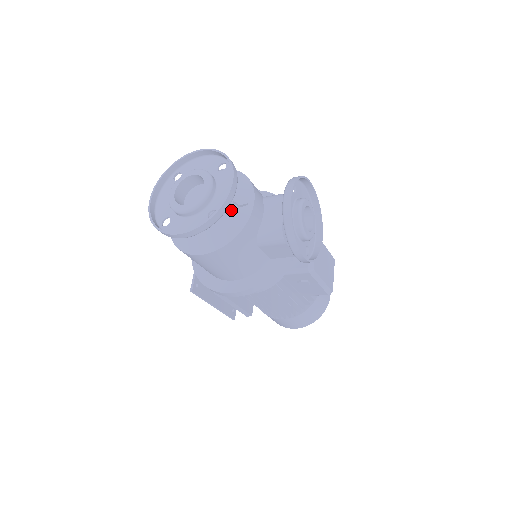
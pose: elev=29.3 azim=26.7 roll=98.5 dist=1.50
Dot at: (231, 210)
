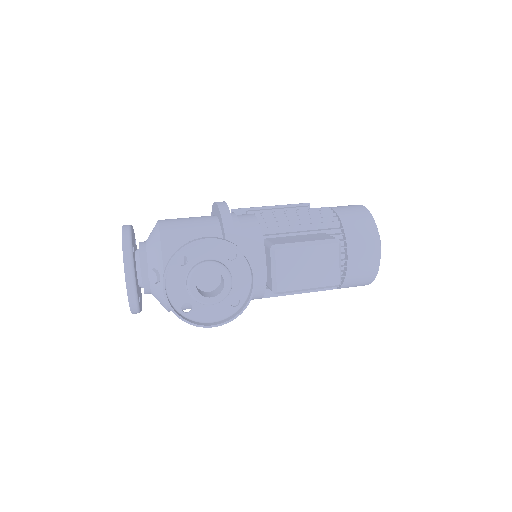
Dot at: (154, 285)
